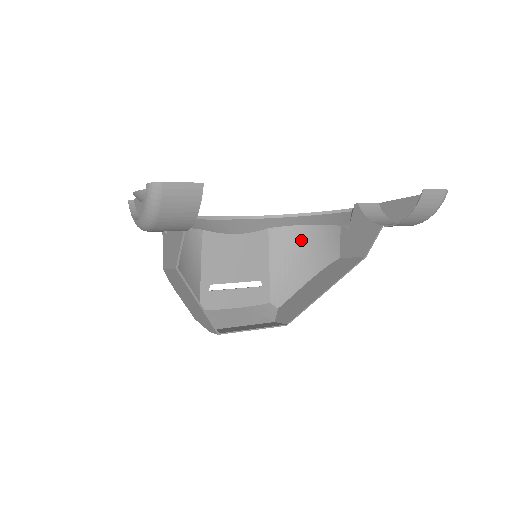
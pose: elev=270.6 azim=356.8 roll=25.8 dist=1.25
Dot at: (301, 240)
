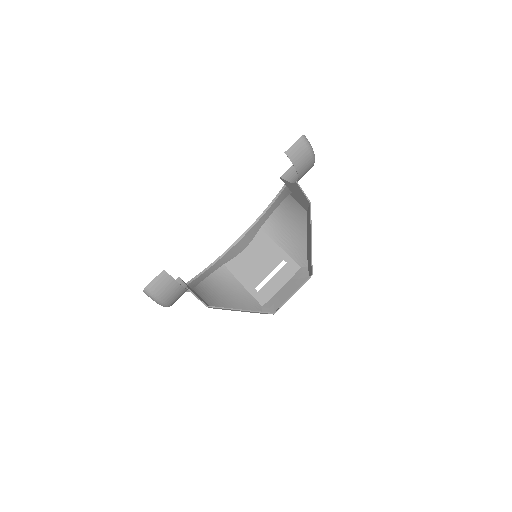
Dot at: (282, 218)
